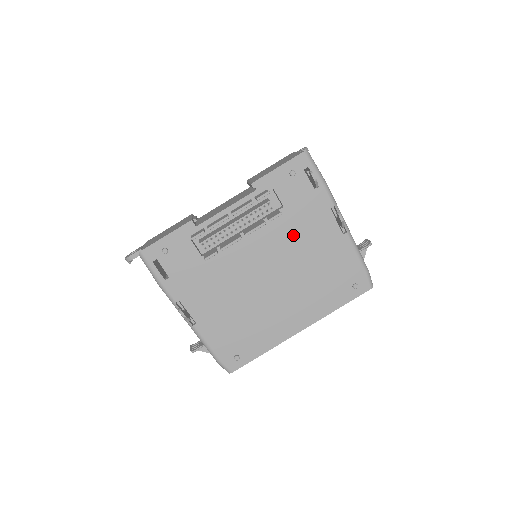
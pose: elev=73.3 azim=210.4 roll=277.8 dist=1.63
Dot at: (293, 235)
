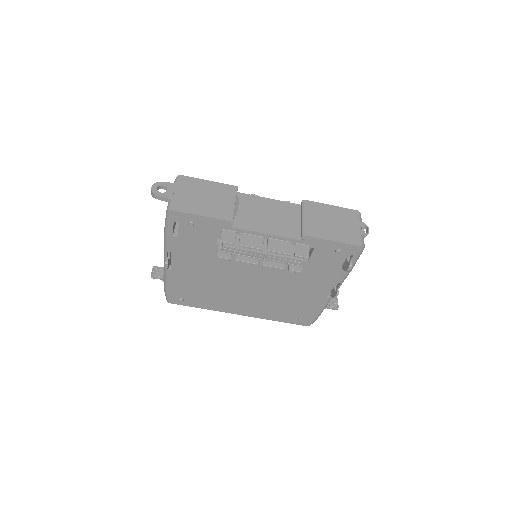
Dot at: (295, 277)
